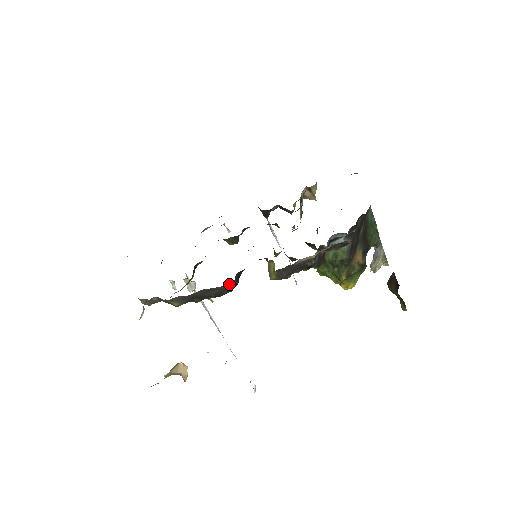
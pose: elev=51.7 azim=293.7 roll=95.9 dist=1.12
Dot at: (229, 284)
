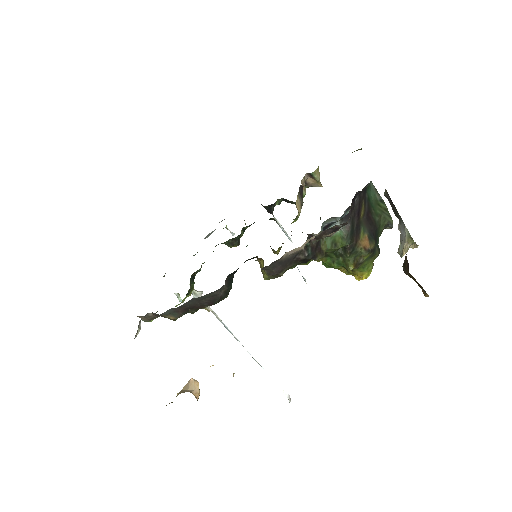
Dot at: (218, 290)
